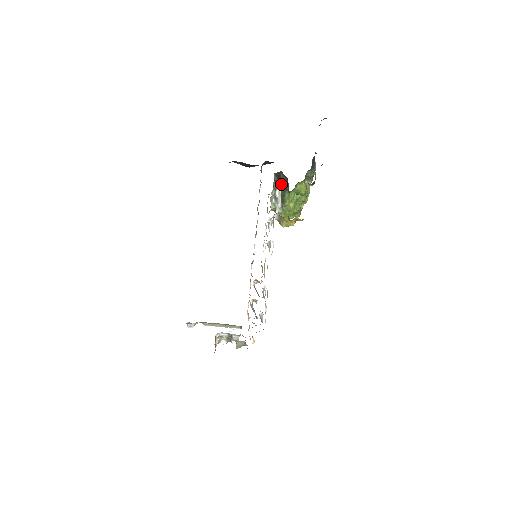
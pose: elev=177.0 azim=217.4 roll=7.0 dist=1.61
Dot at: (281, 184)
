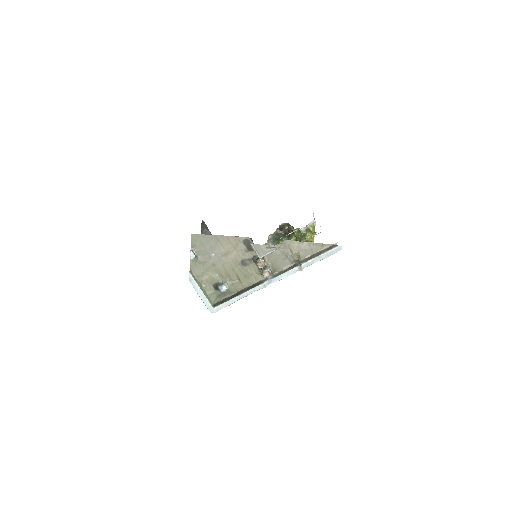
Dot at: (280, 234)
